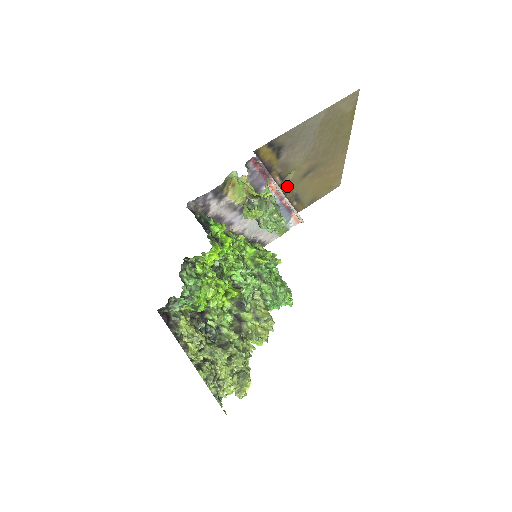
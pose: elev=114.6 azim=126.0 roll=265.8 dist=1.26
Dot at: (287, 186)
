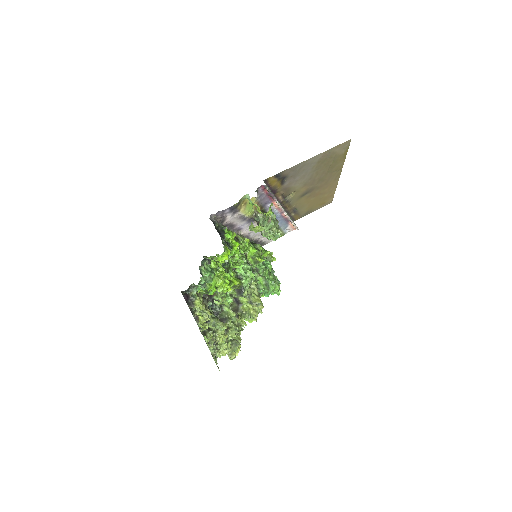
Dot at: (287, 202)
